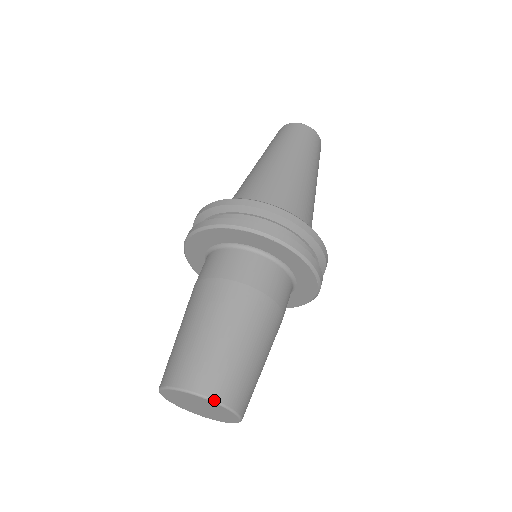
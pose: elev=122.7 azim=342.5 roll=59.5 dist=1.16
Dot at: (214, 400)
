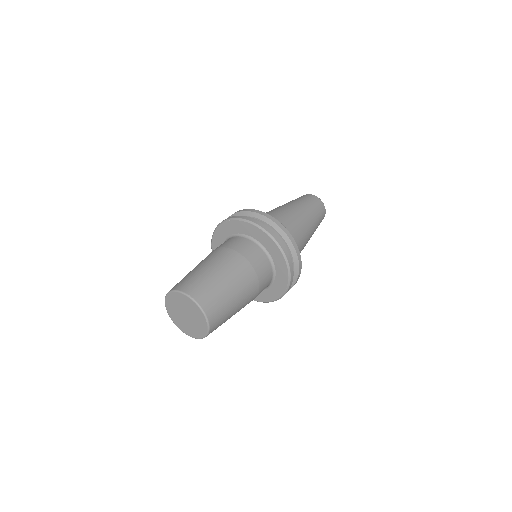
Dot at: (183, 292)
